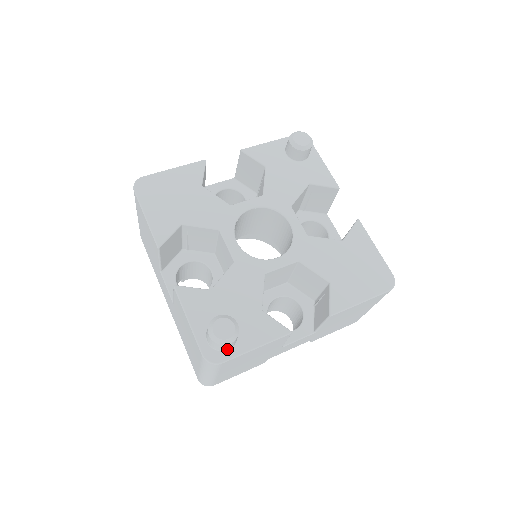
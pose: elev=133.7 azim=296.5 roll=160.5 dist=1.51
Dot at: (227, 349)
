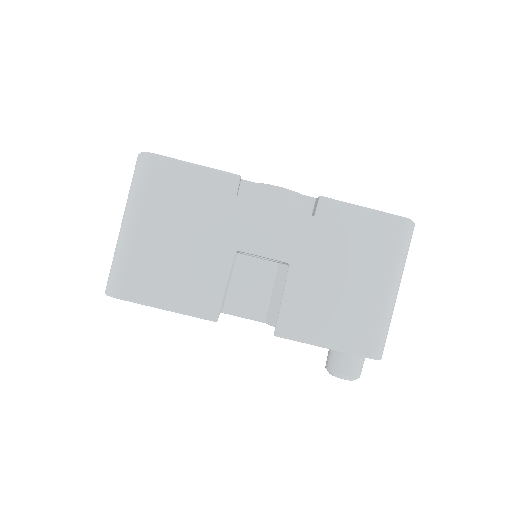
Dot at: occluded
